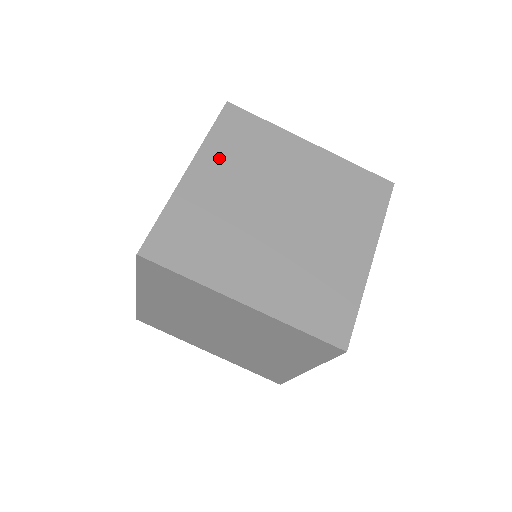
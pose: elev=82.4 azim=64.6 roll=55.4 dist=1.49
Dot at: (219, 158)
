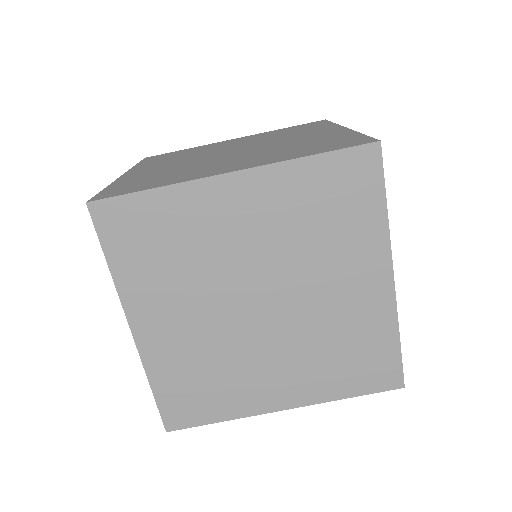
Dot at: (152, 164)
